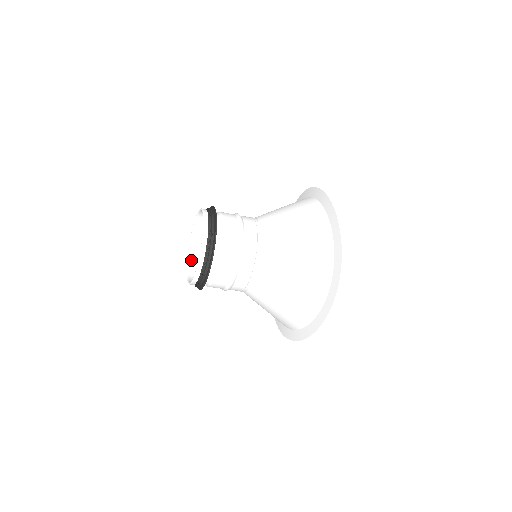
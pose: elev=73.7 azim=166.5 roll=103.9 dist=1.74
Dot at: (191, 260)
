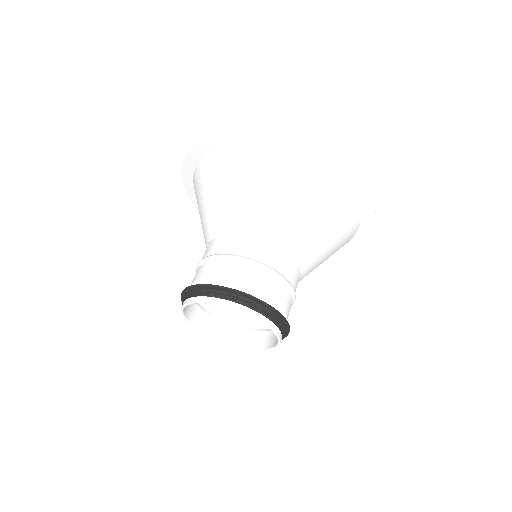
Dot at: (202, 327)
